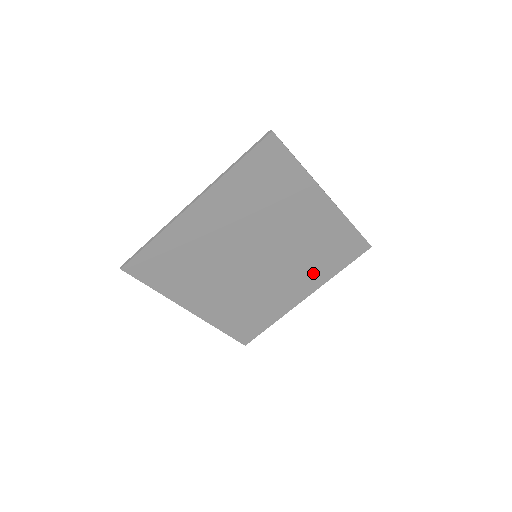
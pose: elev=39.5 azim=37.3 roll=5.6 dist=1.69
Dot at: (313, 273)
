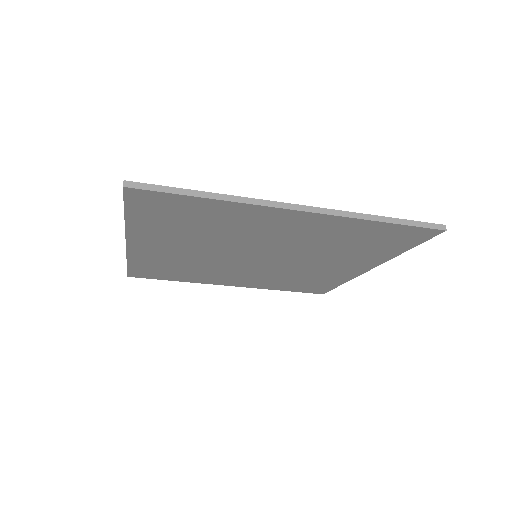
Dot at: (357, 257)
